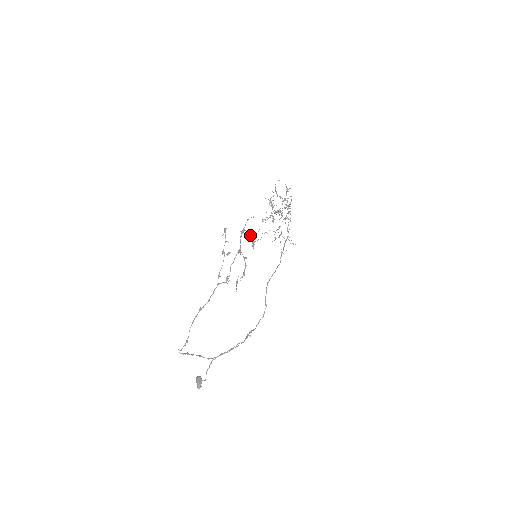
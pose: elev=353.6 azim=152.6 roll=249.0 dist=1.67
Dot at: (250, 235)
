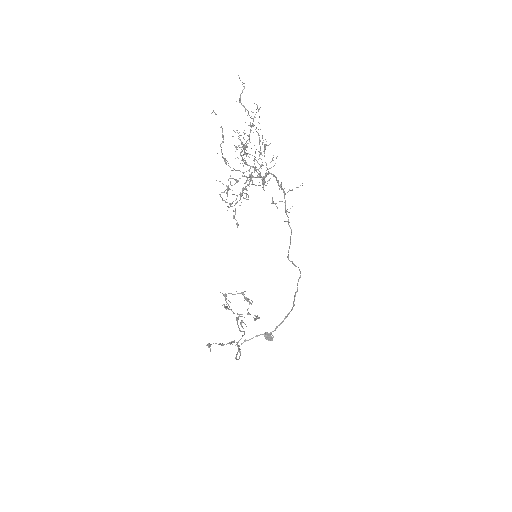
Dot at: occluded
